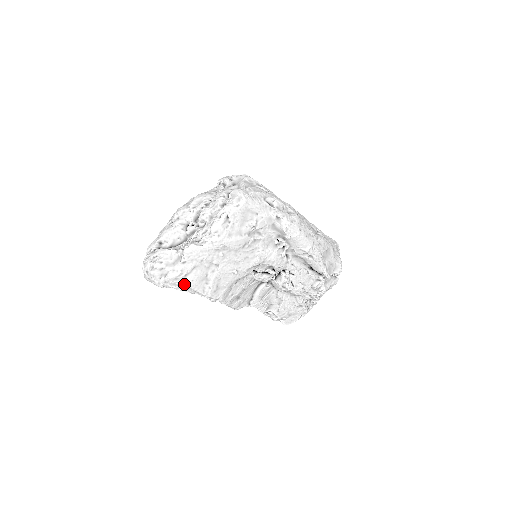
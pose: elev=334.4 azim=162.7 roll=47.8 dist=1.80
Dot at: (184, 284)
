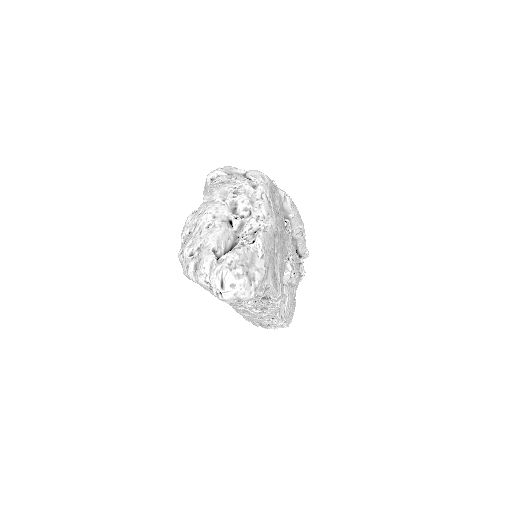
Dot at: (268, 285)
